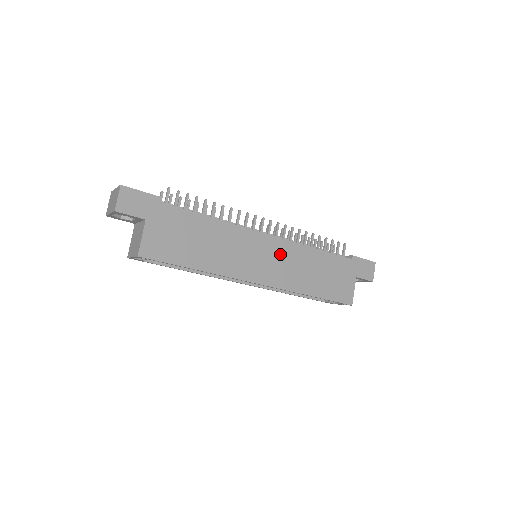
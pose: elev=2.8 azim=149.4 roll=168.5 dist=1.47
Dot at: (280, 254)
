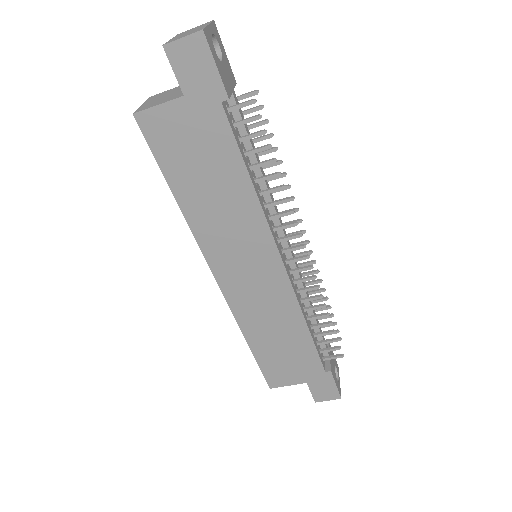
Dot at: (269, 287)
